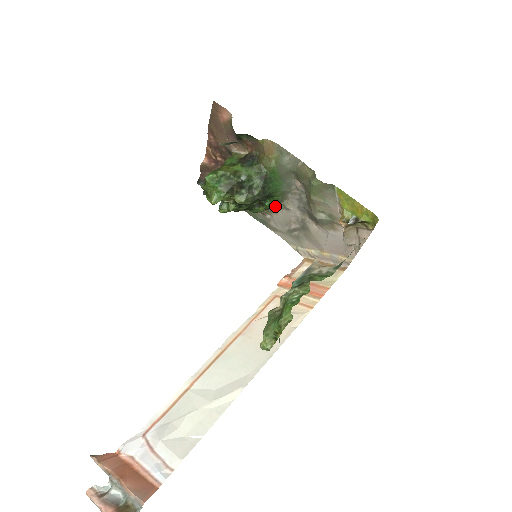
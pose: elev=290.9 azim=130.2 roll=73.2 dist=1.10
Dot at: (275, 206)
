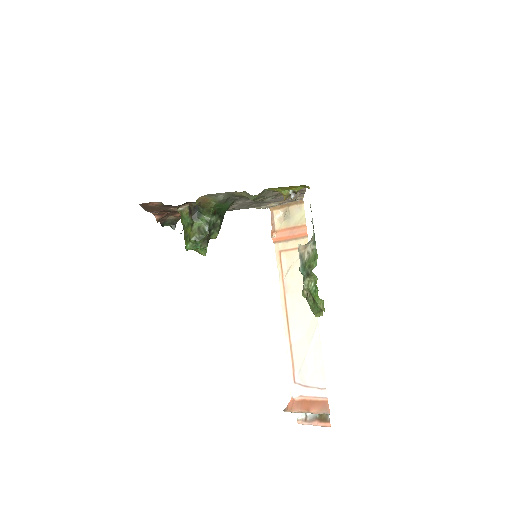
Dot at: occluded
